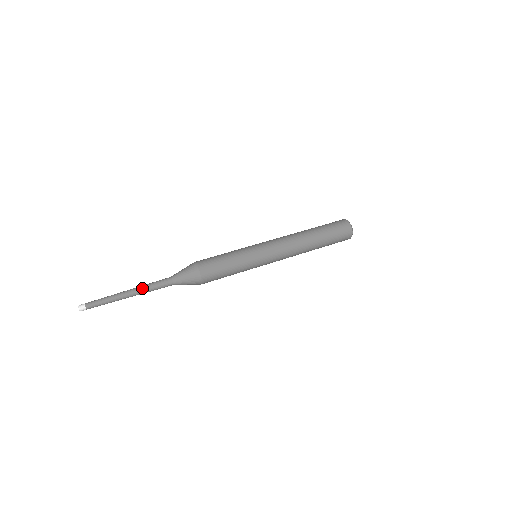
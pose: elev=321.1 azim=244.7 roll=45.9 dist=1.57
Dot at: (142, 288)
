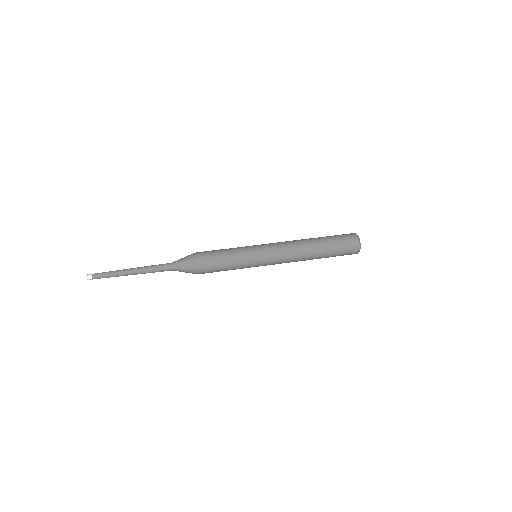
Dot at: (143, 271)
